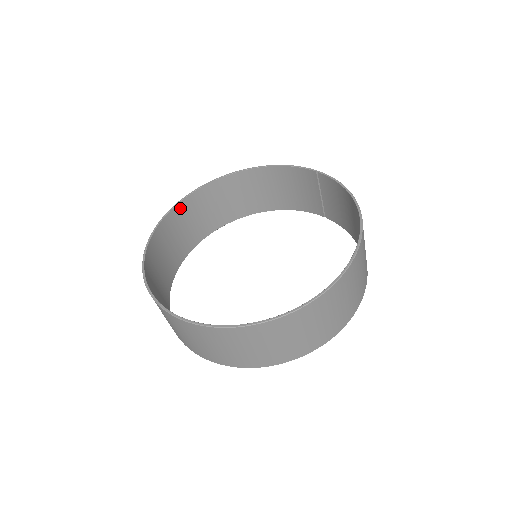
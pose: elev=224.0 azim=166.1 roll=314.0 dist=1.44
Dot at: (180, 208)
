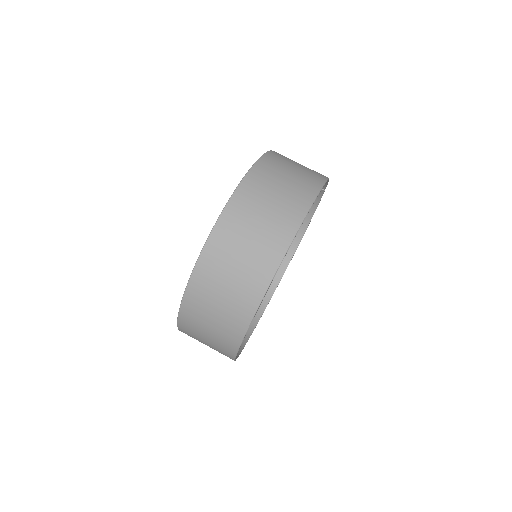
Dot at: occluded
